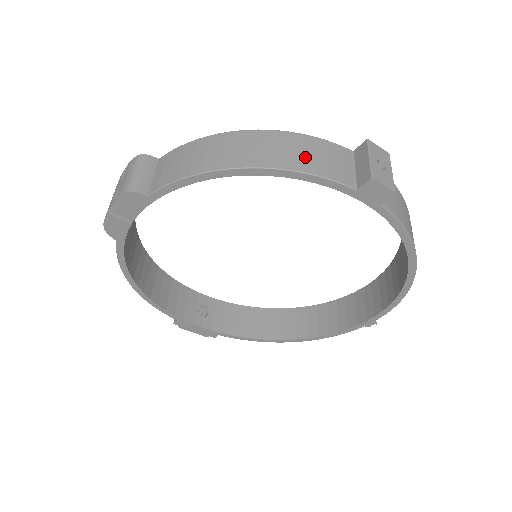
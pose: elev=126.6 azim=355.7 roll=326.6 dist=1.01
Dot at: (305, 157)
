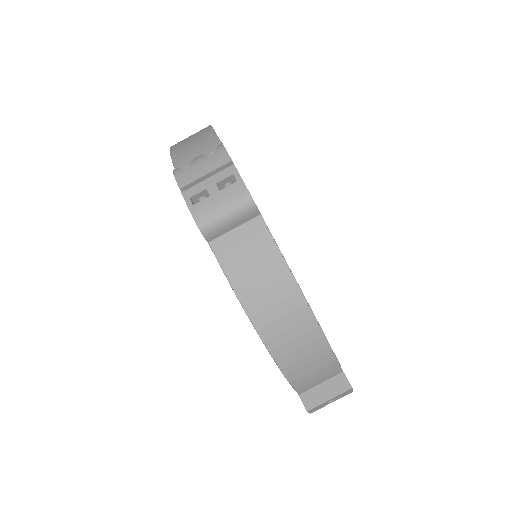
Dot at: (304, 368)
